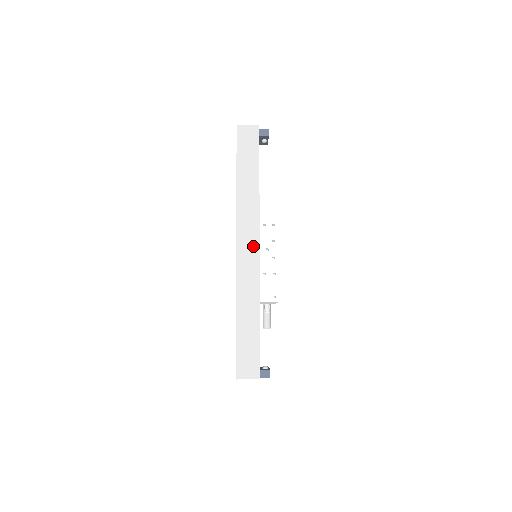
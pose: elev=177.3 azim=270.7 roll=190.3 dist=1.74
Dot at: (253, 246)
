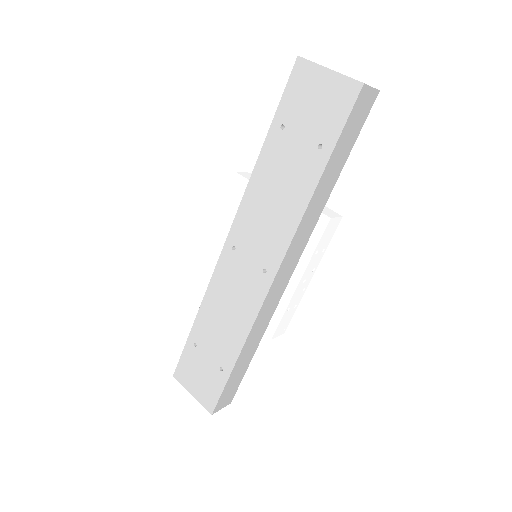
Dot at: (289, 273)
